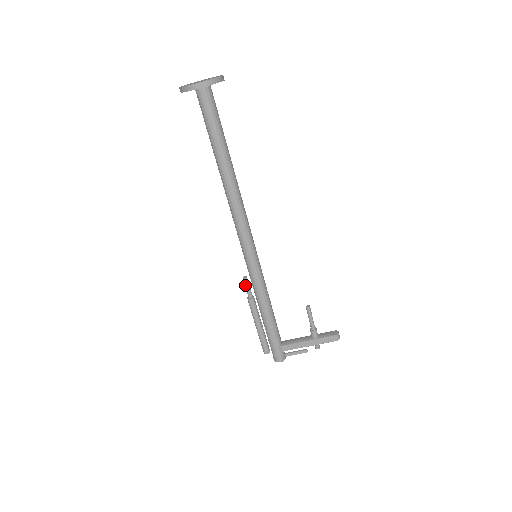
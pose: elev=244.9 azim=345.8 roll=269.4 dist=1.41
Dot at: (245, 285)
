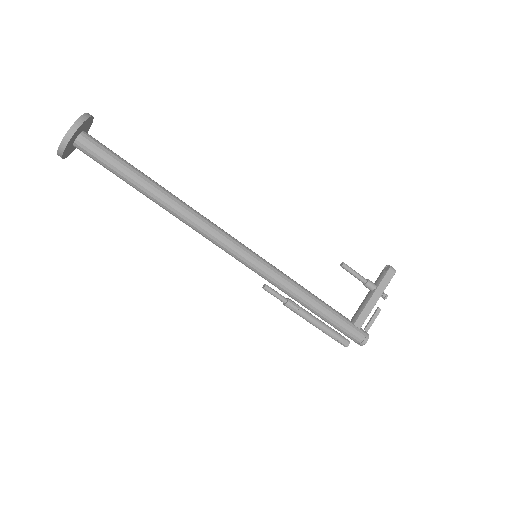
Dot at: (271, 293)
